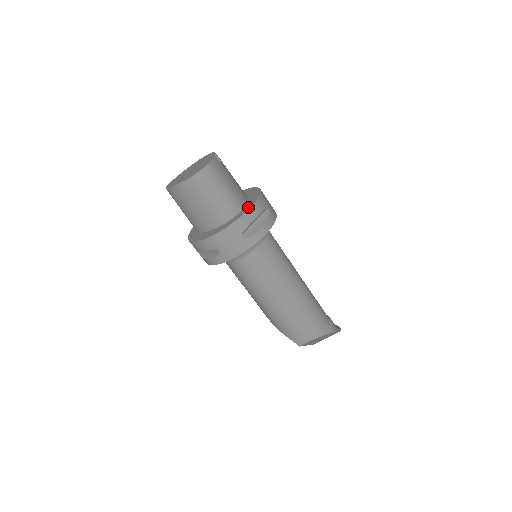
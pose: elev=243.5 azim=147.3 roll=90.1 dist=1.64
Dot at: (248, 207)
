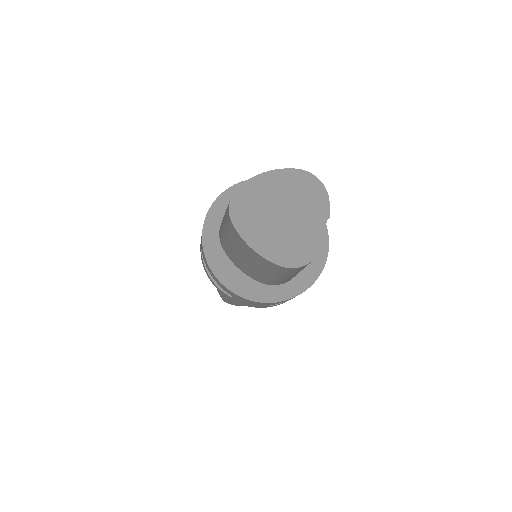
Dot at: (303, 285)
